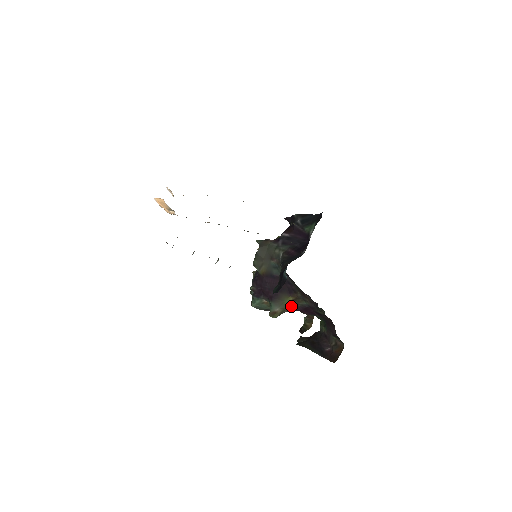
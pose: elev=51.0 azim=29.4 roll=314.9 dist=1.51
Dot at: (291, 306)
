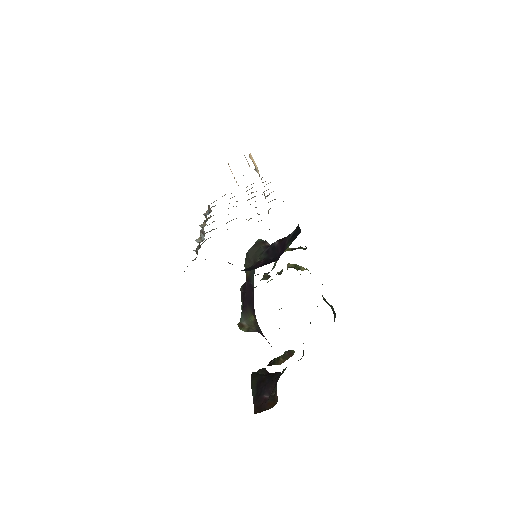
Dot at: (255, 326)
